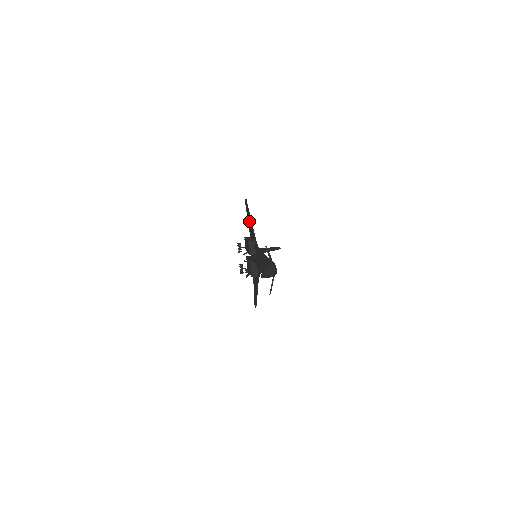
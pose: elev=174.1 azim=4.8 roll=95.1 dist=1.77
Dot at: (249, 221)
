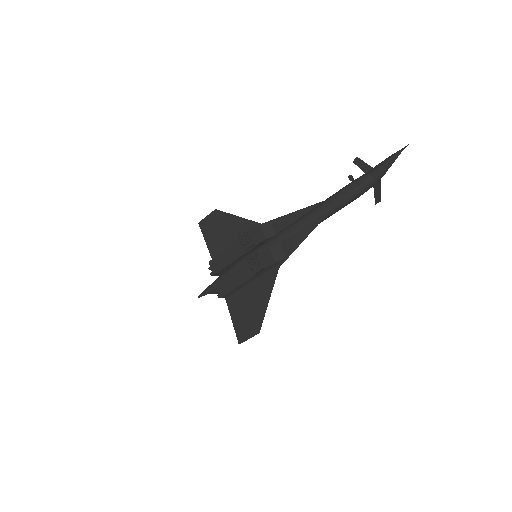
Dot at: (226, 230)
